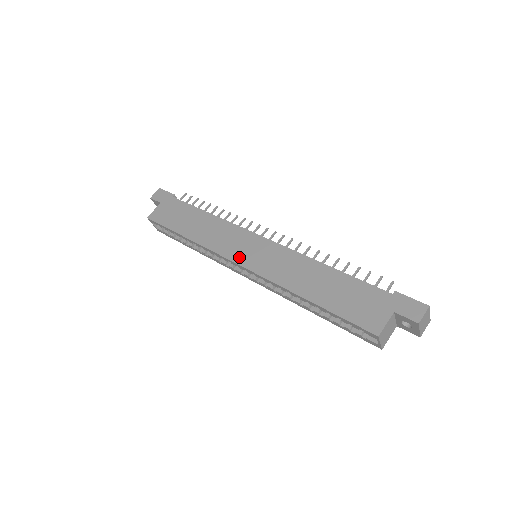
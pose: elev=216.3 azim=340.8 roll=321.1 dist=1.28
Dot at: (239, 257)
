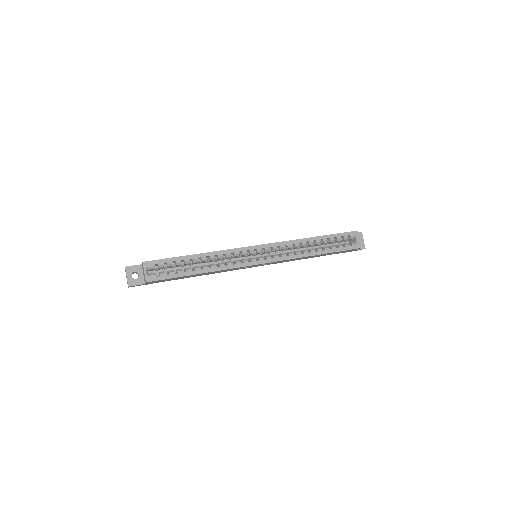
Dot at: occluded
